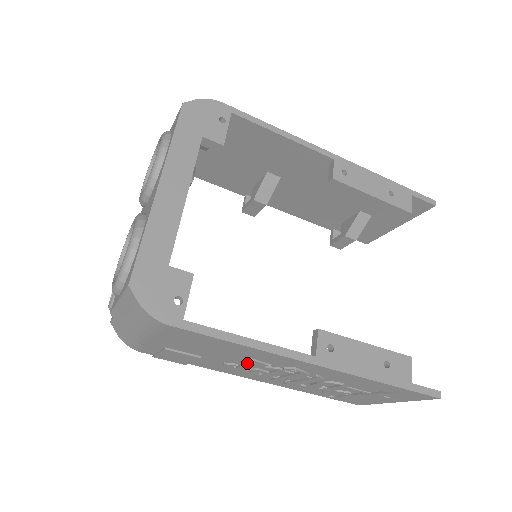
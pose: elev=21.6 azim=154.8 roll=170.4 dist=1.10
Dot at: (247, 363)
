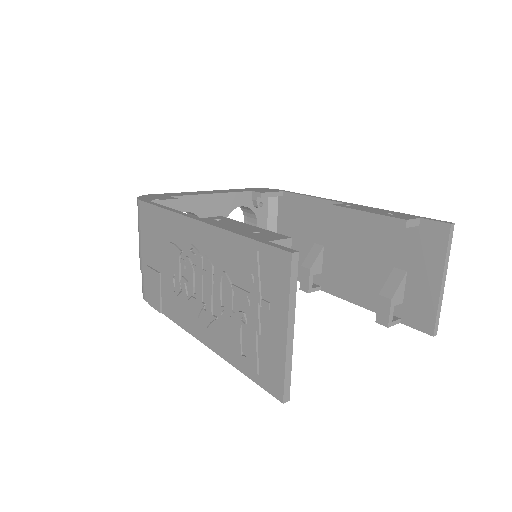
Dot at: (175, 261)
